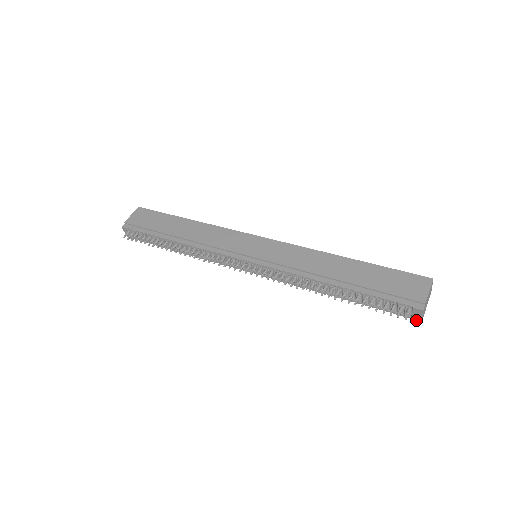
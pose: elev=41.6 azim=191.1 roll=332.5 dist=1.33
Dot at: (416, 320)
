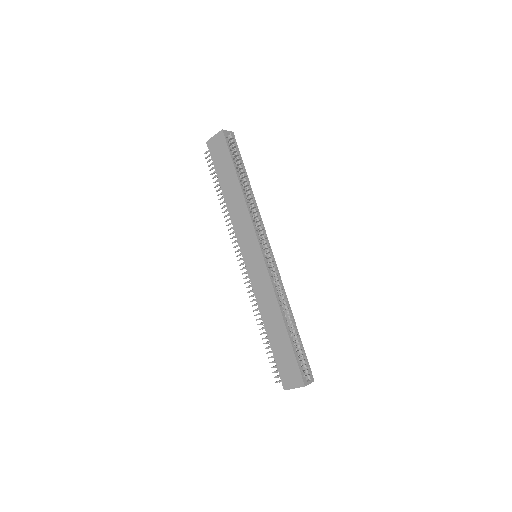
Dot at: occluded
